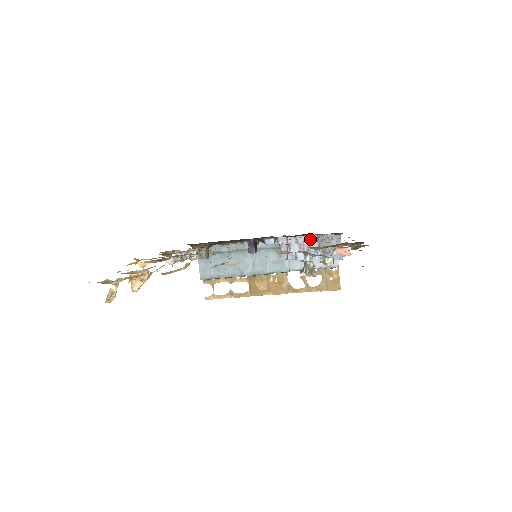
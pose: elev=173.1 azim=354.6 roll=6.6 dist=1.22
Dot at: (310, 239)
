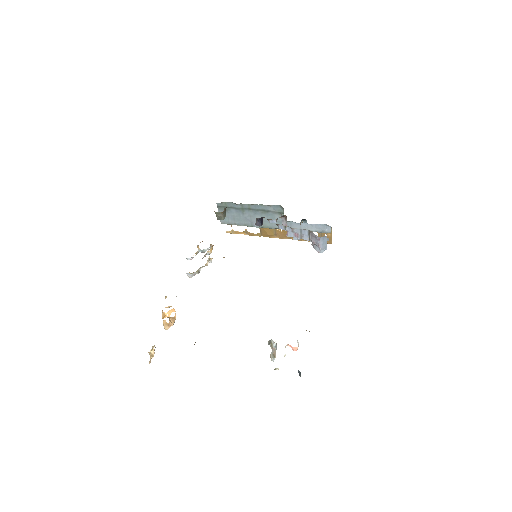
Dot at: (303, 232)
